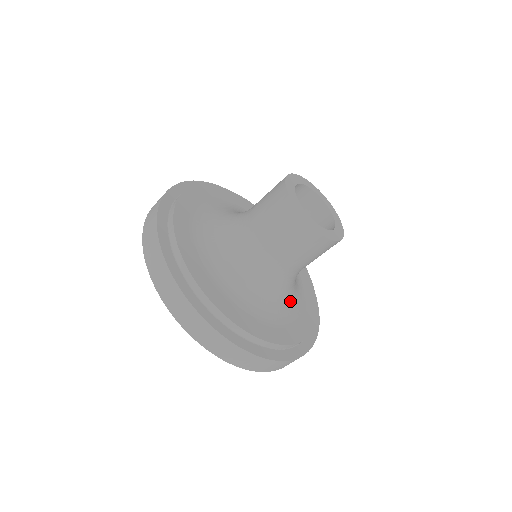
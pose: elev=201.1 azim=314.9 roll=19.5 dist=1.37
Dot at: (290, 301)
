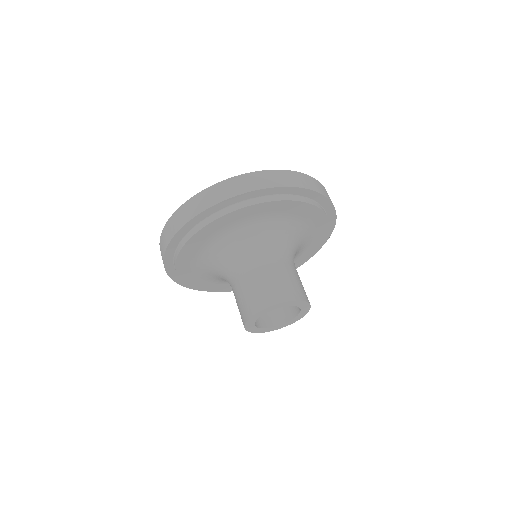
Dot at: occluded
